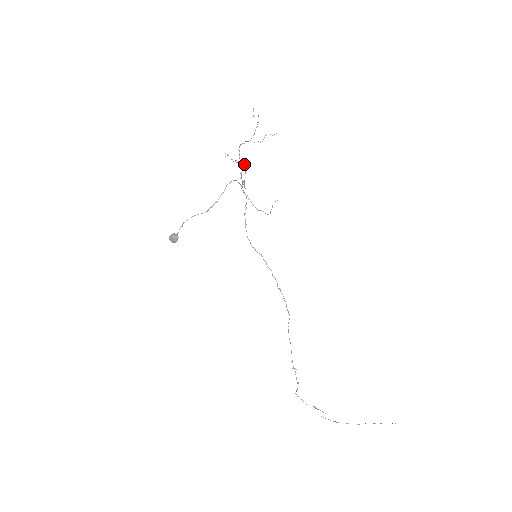
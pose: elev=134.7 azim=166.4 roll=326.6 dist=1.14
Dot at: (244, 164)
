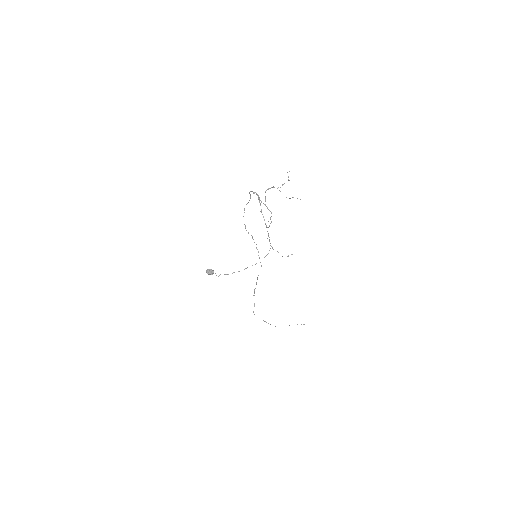
Dot at: (270, 211)
